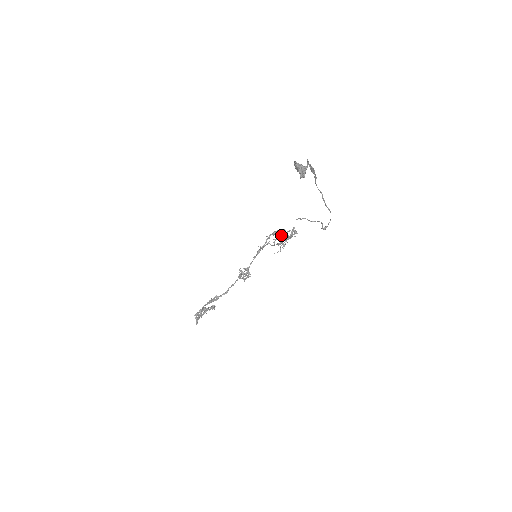
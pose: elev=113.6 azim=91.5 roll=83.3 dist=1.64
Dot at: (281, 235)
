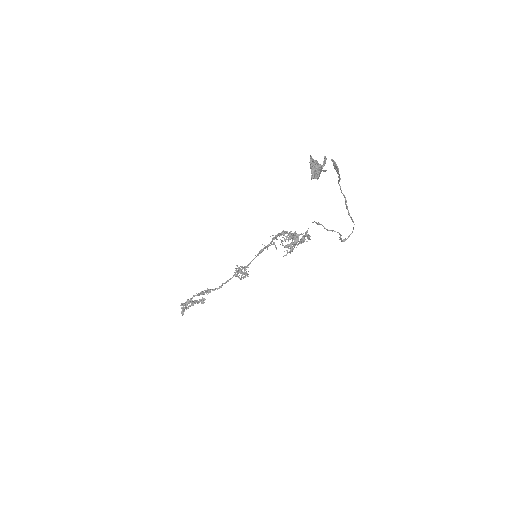
Dot at: (290, 237)
